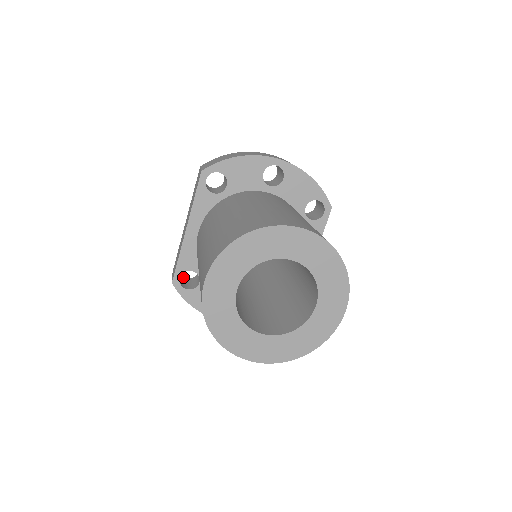
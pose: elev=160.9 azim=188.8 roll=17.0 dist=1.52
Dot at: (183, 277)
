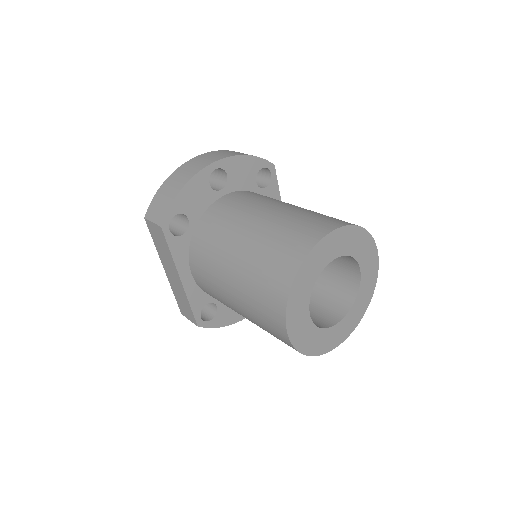
Dot at: occluded
